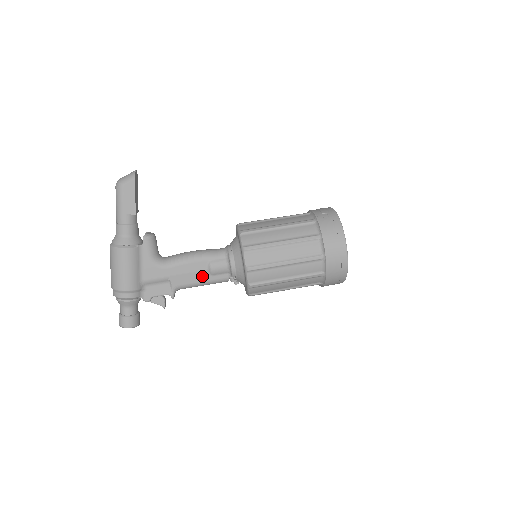
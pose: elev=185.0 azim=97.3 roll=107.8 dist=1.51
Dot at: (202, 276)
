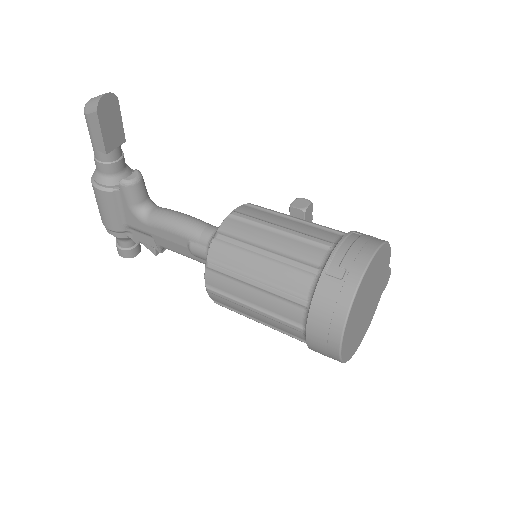
Dot at: (184, 250)
